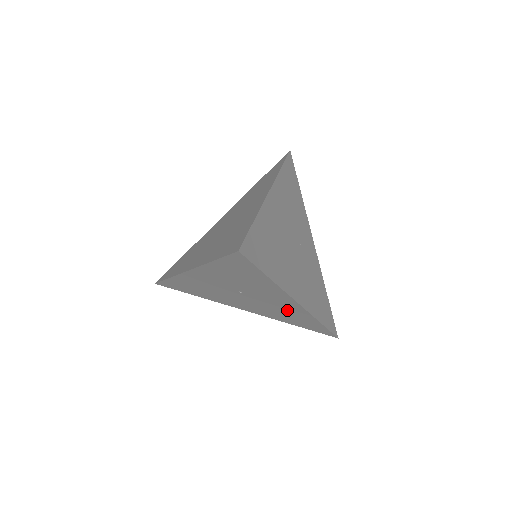
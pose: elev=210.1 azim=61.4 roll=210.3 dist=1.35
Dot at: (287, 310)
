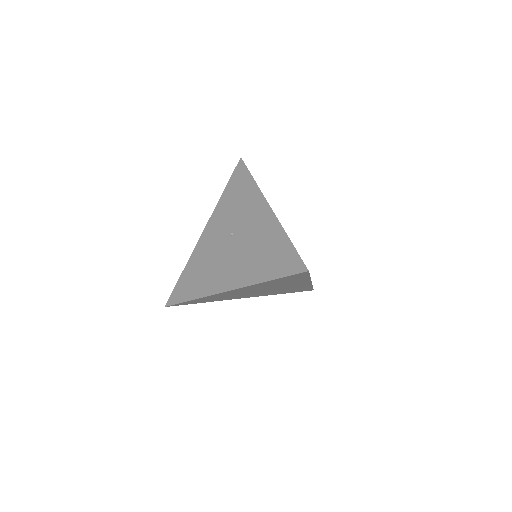
Dot at: (262, 236)
